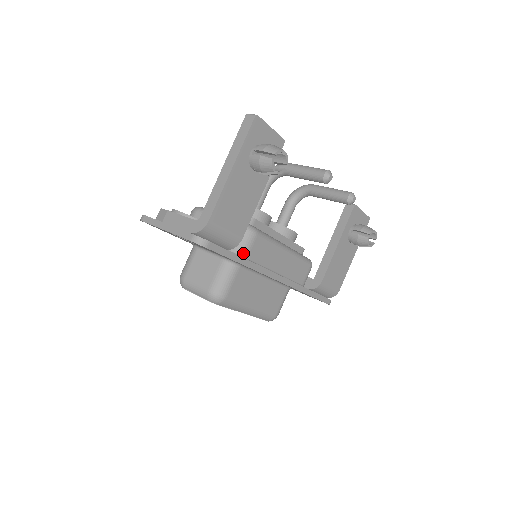
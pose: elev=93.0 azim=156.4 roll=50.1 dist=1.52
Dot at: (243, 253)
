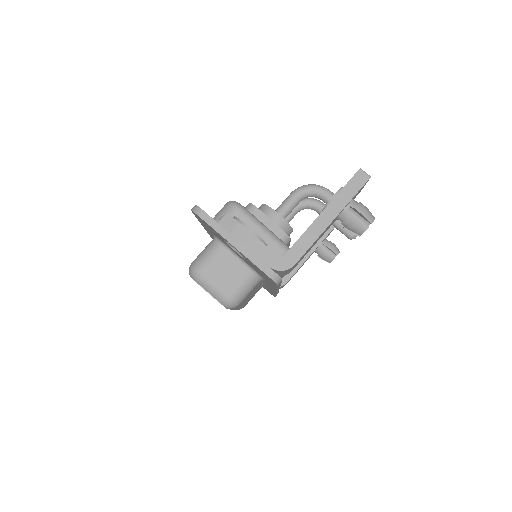
Dot at: occluded
